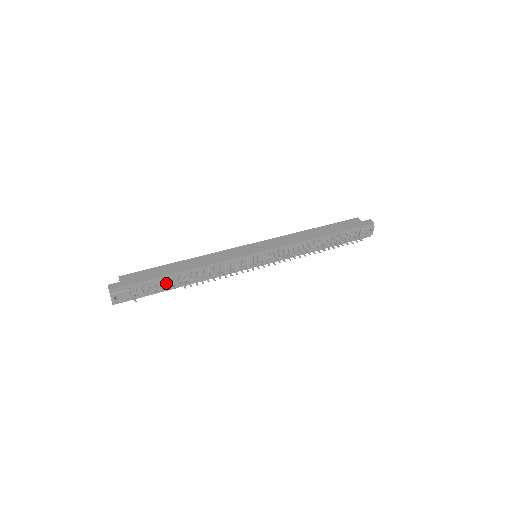
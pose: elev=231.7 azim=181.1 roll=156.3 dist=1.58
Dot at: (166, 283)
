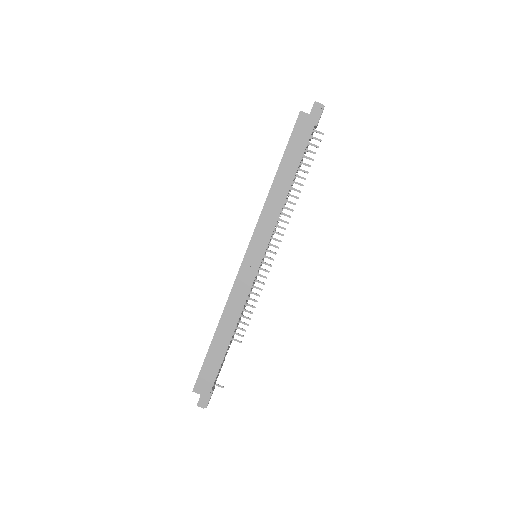
Dot at: (225, 355)
